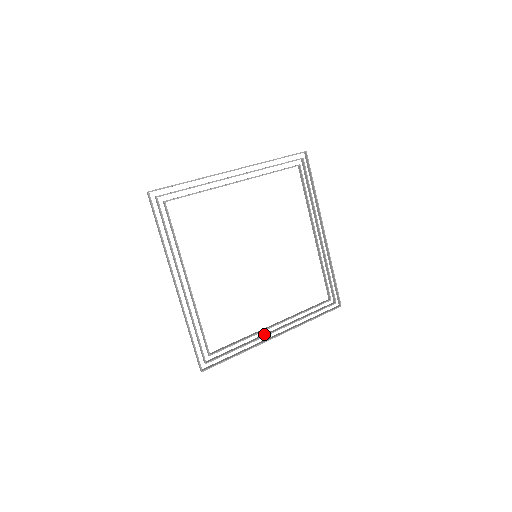
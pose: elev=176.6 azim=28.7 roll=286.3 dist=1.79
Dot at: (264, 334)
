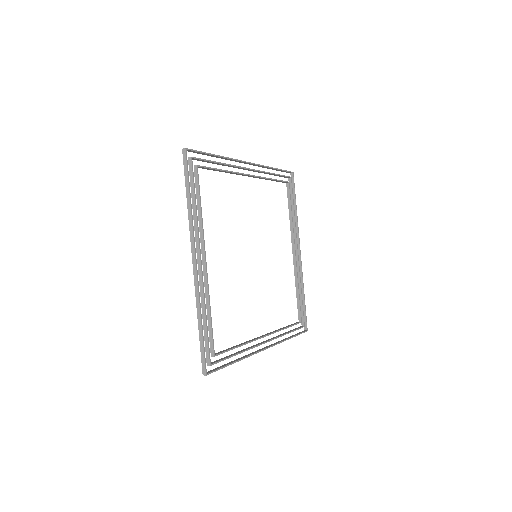
Dot at: occluded
